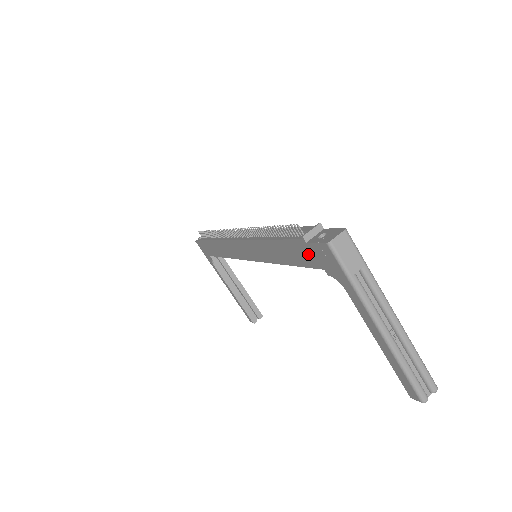
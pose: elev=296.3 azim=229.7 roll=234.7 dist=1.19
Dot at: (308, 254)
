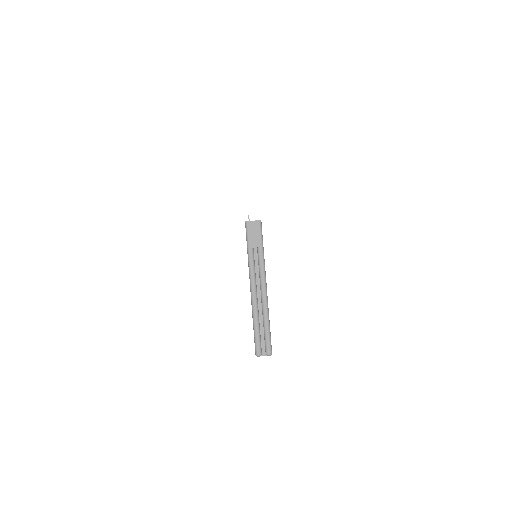
Dot at: occluded
